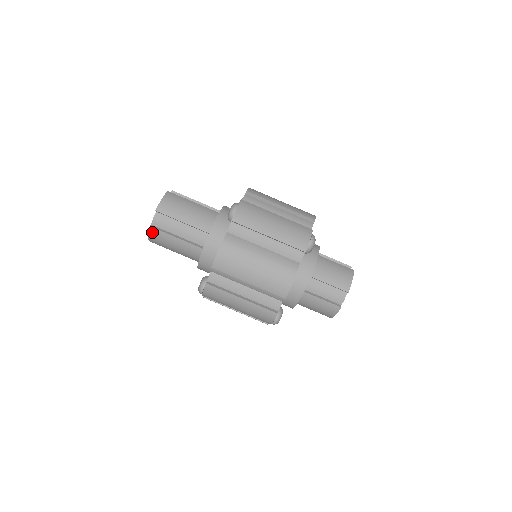
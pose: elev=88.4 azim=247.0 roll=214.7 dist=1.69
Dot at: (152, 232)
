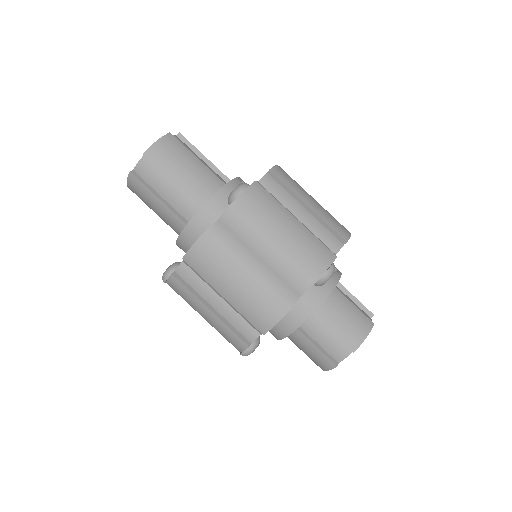
Dot at: (131, 180)
